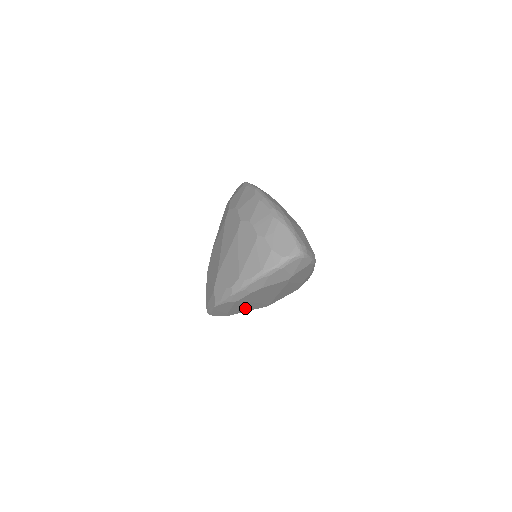
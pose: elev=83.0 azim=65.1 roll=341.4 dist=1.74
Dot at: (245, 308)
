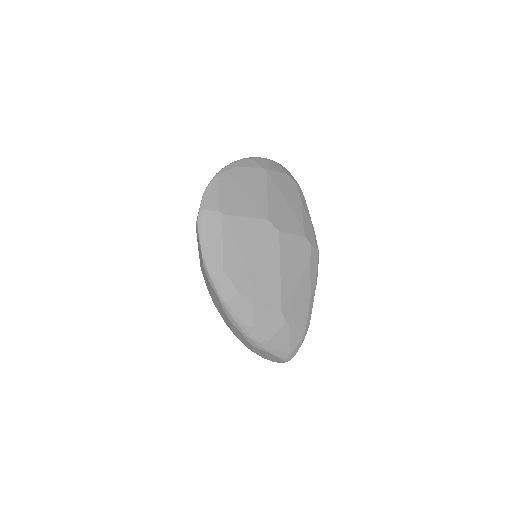
Dot at: occluded
